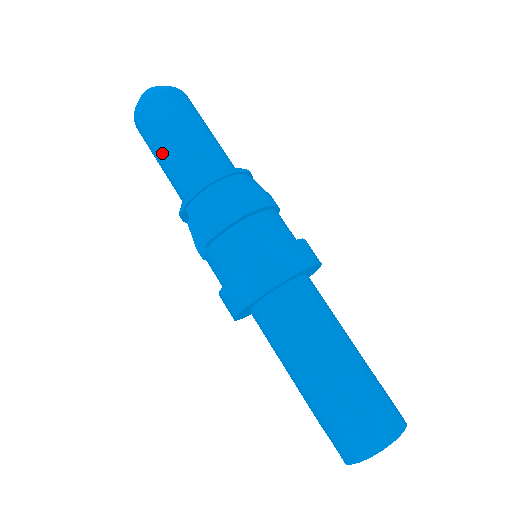
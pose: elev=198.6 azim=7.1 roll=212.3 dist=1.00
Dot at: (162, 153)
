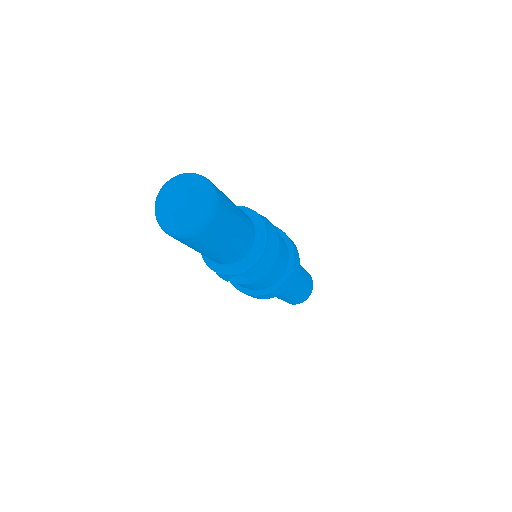
Dot at: (219, 251)
